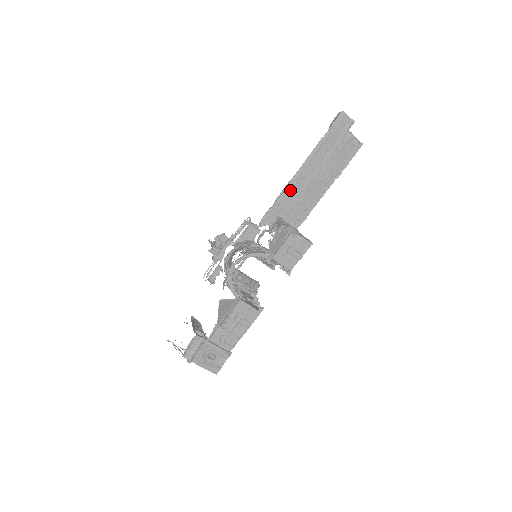
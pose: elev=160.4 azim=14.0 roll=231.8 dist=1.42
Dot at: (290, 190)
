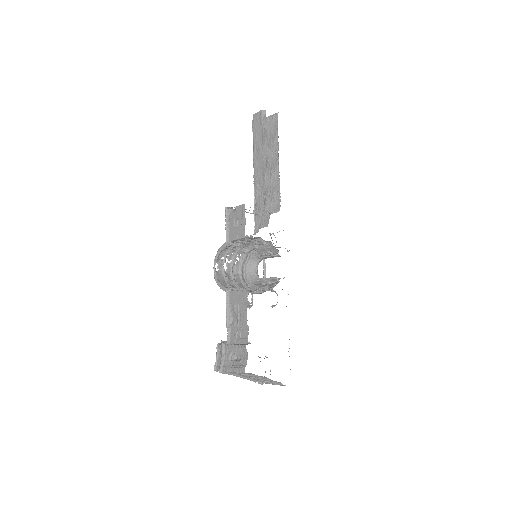
Dot at: (258, 192)
